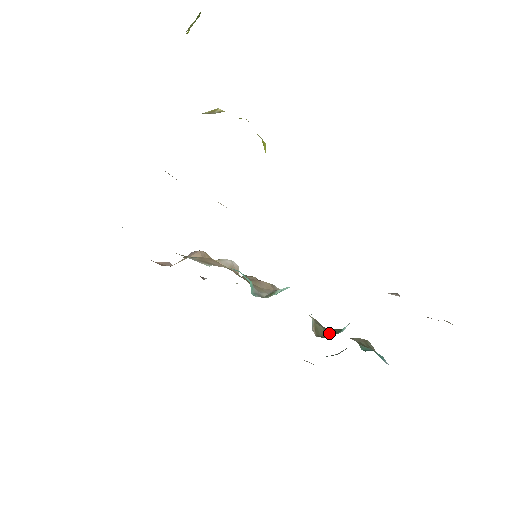
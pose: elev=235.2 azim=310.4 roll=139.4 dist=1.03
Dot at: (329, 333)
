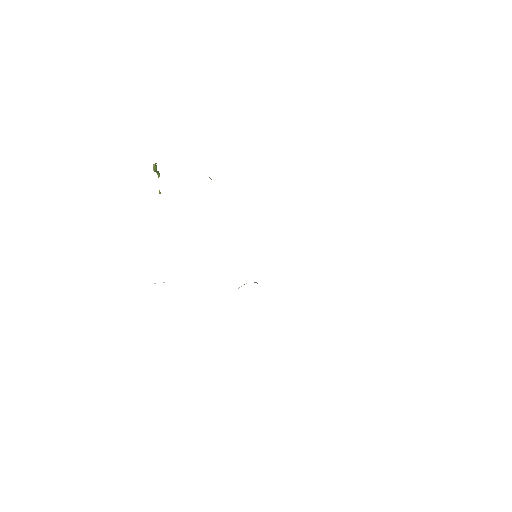
Dot at: occluded
